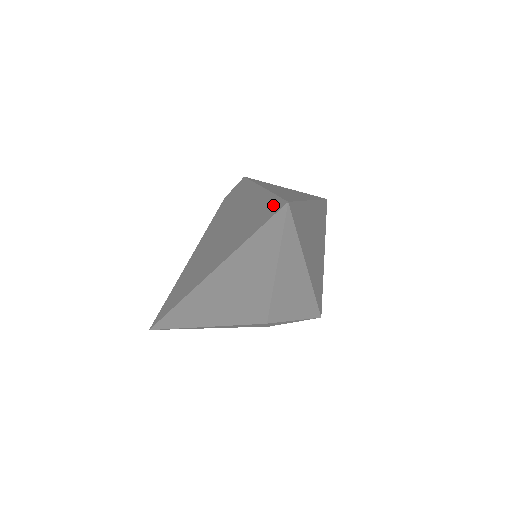
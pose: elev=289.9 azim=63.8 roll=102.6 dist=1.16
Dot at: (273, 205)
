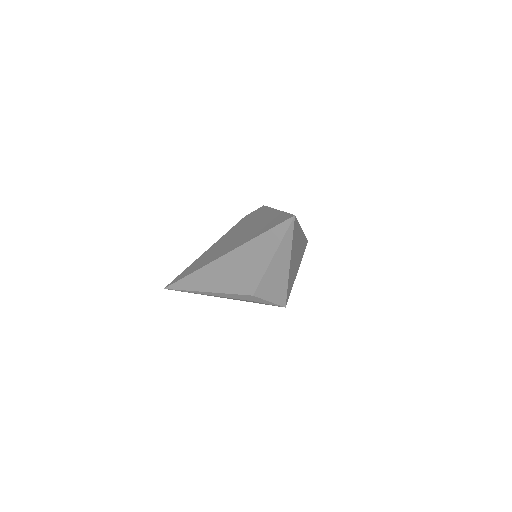
Dot at: (284, 217)
